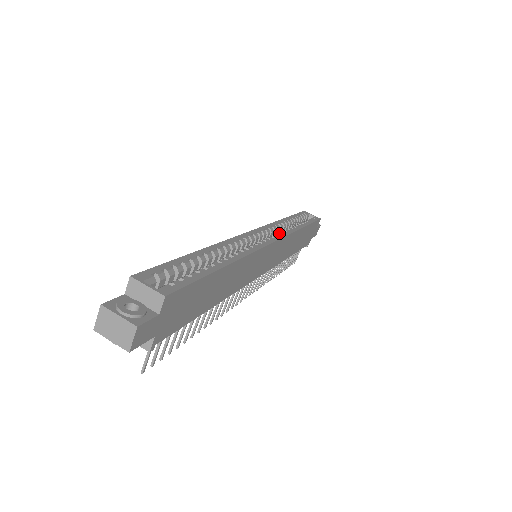
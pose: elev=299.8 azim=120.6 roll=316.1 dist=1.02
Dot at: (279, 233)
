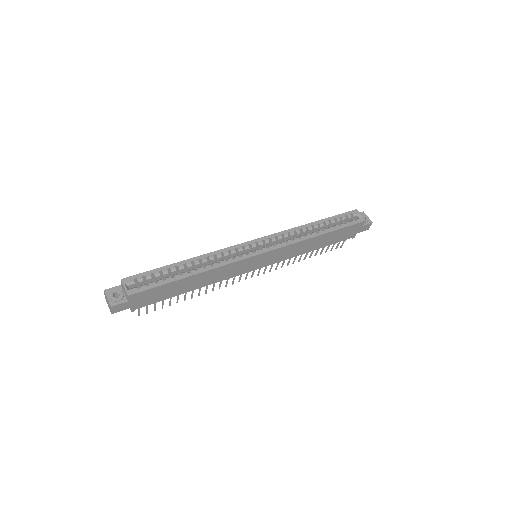
Dot at: (281, 242)
